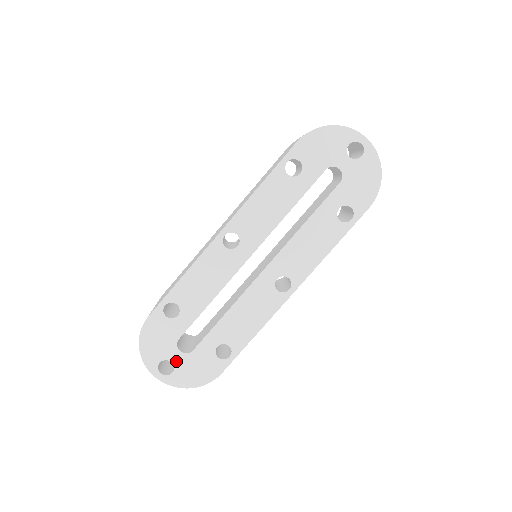
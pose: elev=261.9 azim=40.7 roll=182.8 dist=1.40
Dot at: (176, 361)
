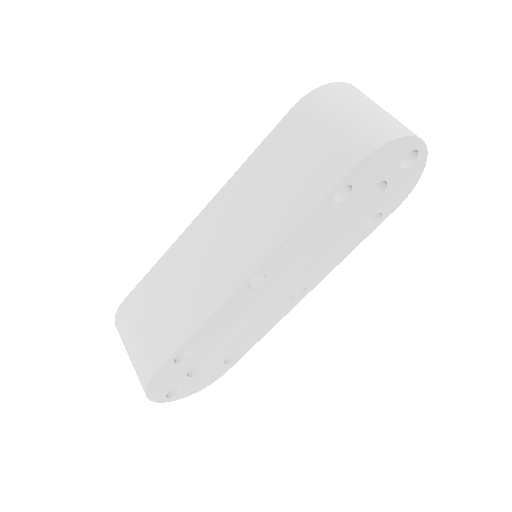
Dot at: (185, 384)
